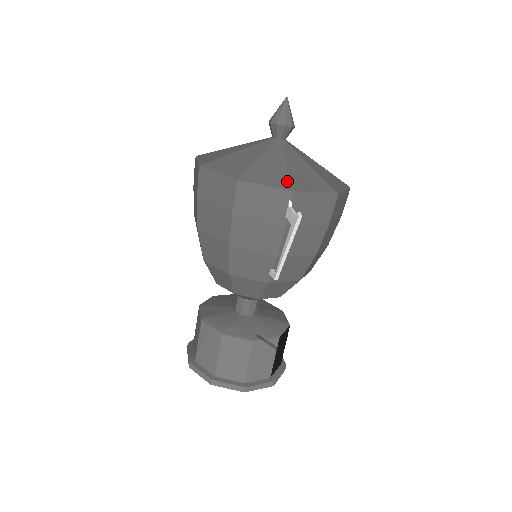
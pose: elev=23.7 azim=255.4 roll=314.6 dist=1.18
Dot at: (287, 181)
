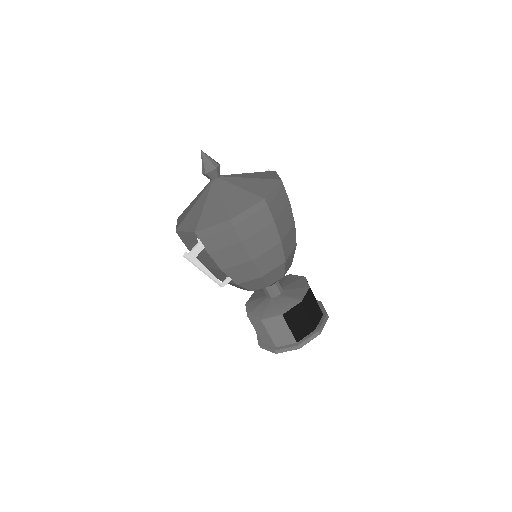
Dot at: (196, 224)
